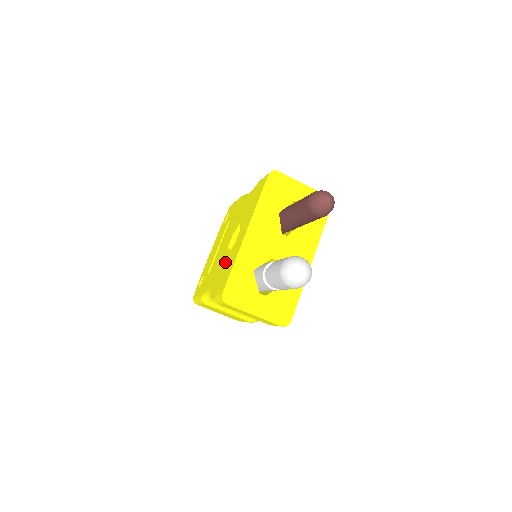
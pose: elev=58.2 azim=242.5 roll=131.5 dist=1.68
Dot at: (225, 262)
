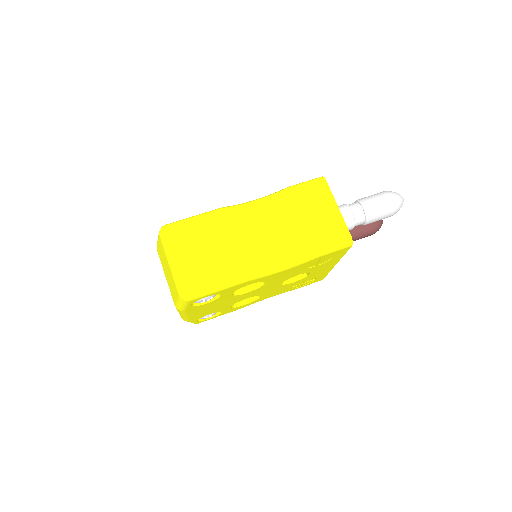
Dot at: occluded
